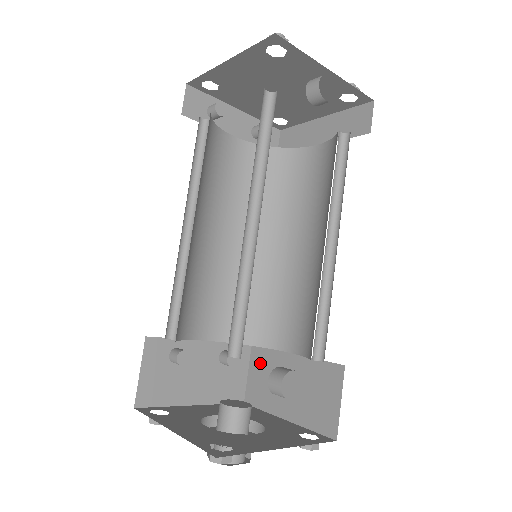
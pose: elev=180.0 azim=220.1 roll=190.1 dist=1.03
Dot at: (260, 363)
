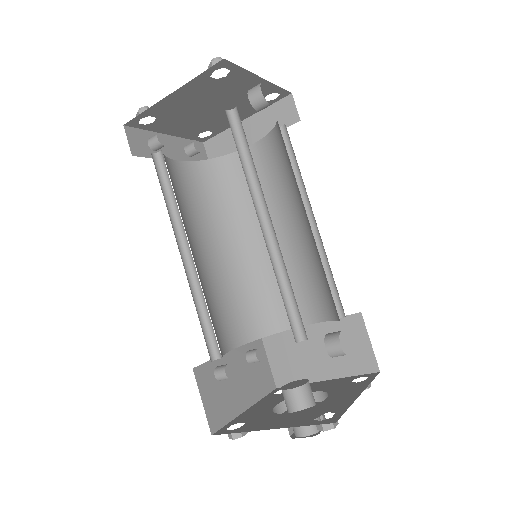
Dot at: (278, 348)
